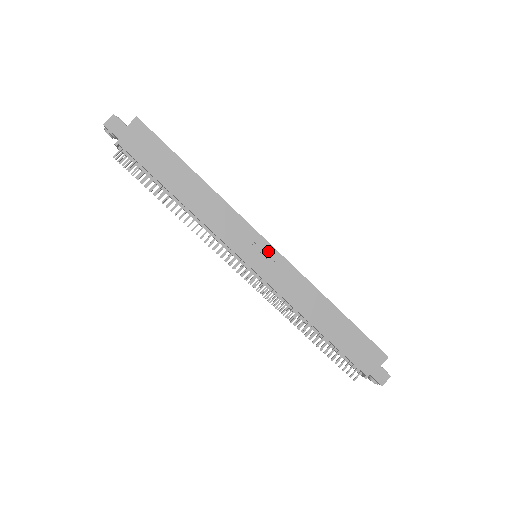
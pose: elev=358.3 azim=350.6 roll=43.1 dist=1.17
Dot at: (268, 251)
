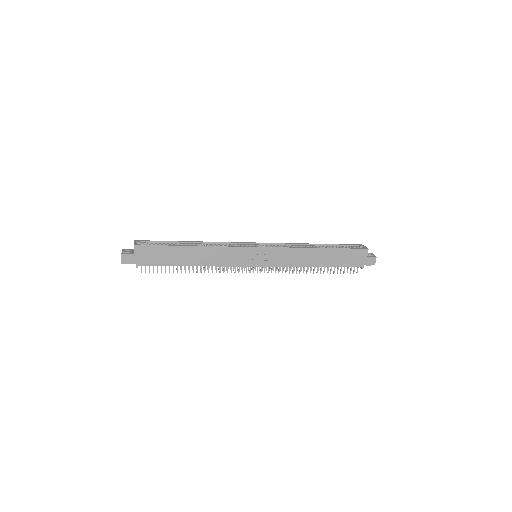
Dot at: (261, 251)
